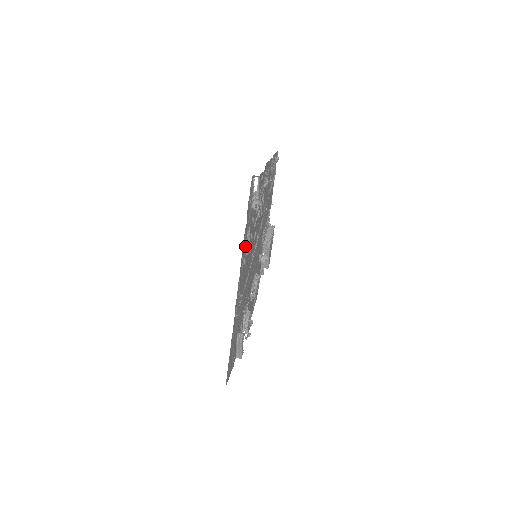
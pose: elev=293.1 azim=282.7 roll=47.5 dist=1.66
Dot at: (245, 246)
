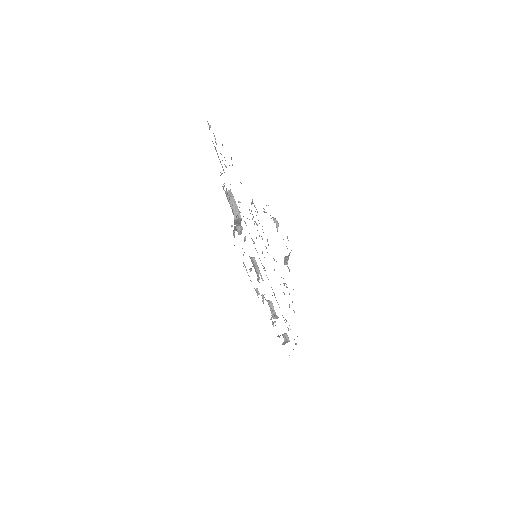
Dot at: (292, 302)
